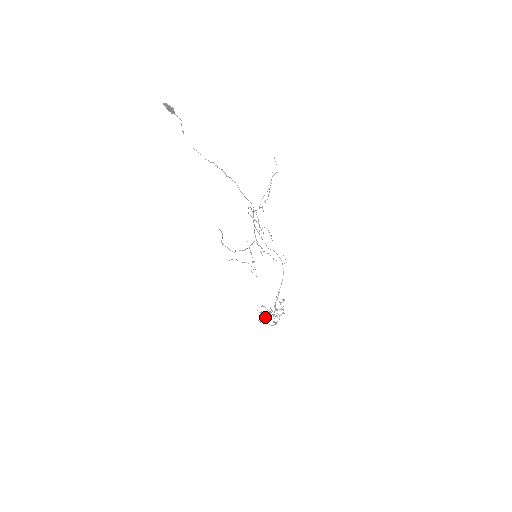
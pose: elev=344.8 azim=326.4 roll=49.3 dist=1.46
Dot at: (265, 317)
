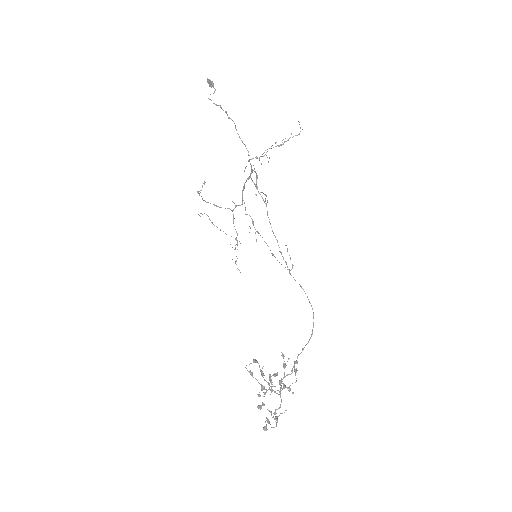
Dot at: (260, 395)
